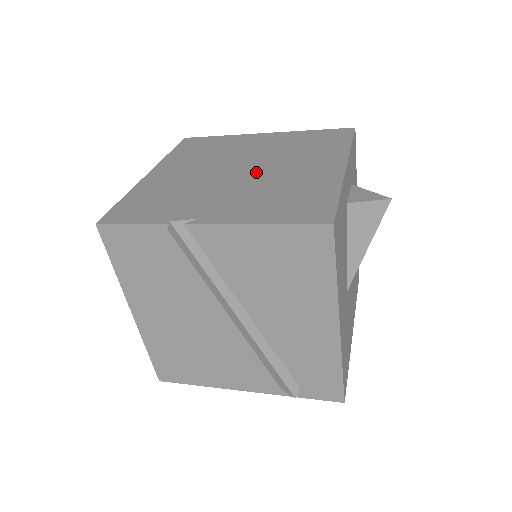
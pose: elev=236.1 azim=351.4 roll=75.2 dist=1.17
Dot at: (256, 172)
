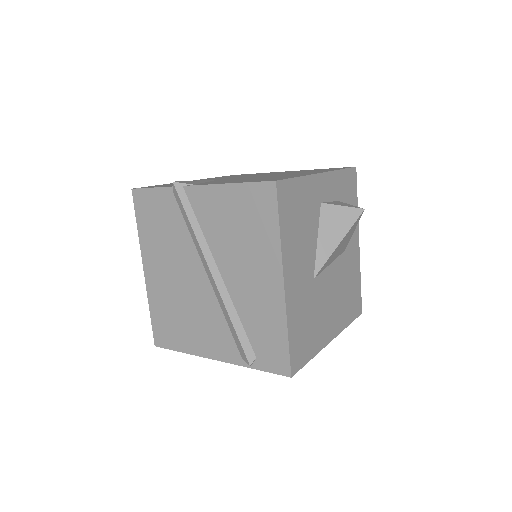
Dot at: occluded
